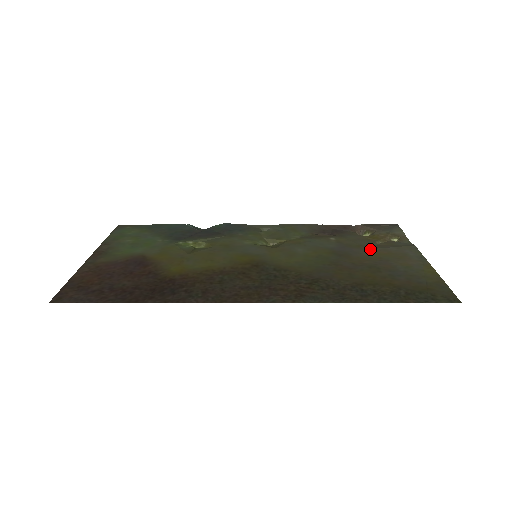
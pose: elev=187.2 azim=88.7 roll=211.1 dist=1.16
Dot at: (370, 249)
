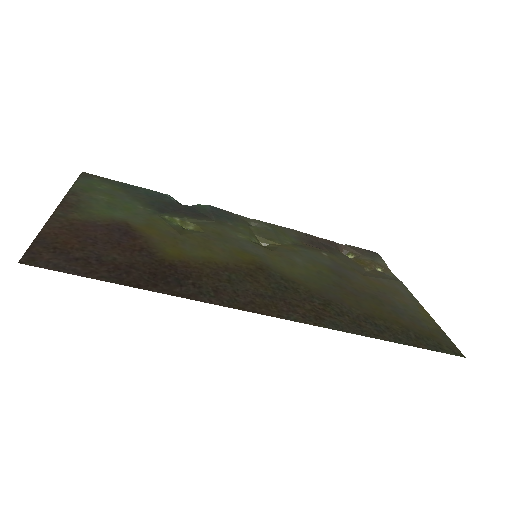
Dot at: (365, 276)
